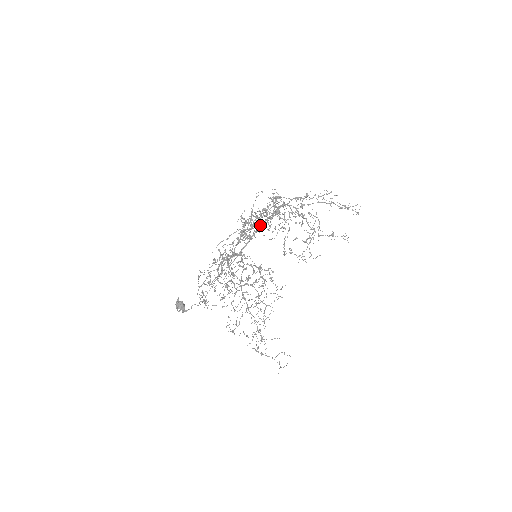
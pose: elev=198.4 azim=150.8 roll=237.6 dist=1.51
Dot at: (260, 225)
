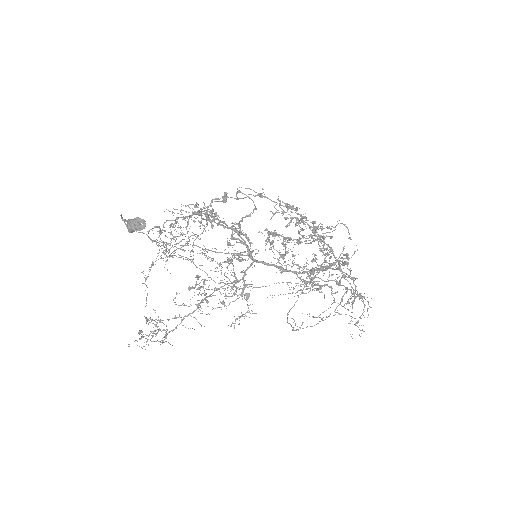
Dot at: (305, 272)
